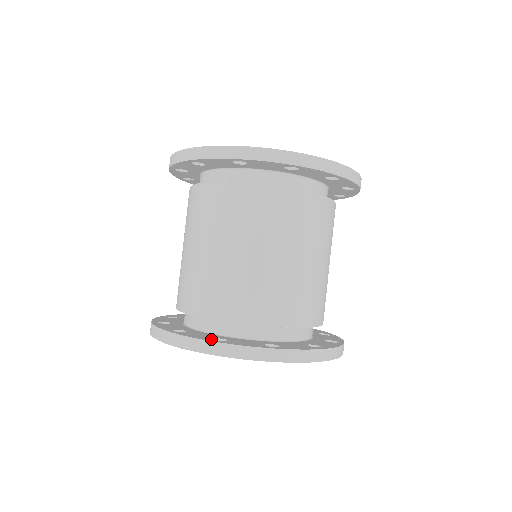
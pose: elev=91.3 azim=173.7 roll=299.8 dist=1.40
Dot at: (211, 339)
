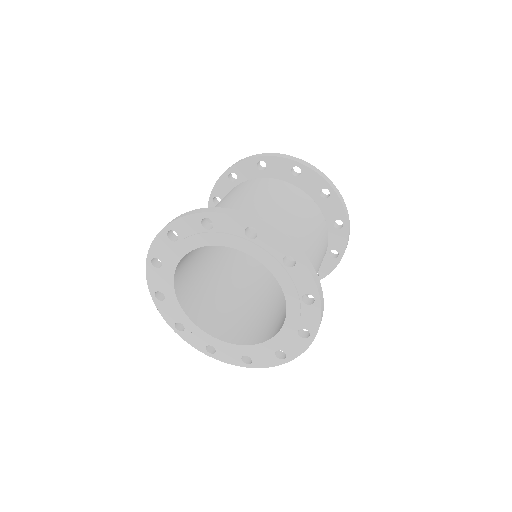
Dot at: (171, 230)
